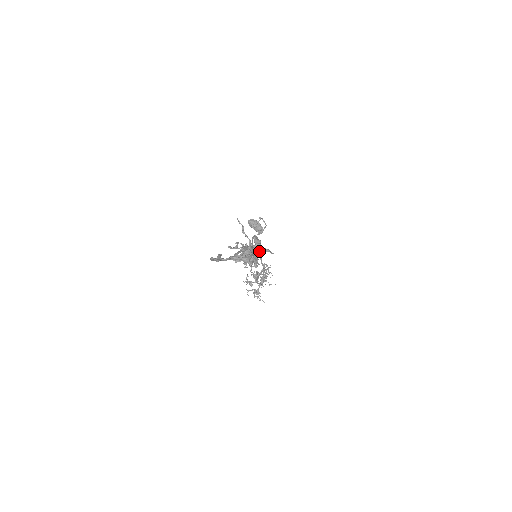
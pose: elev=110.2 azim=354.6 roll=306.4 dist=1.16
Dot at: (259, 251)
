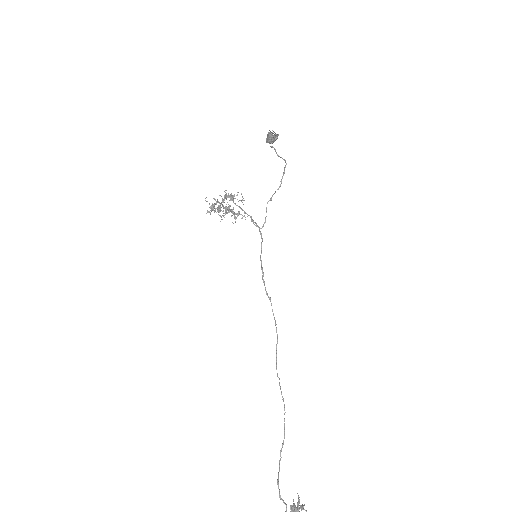
Dot at: (298, 505)
